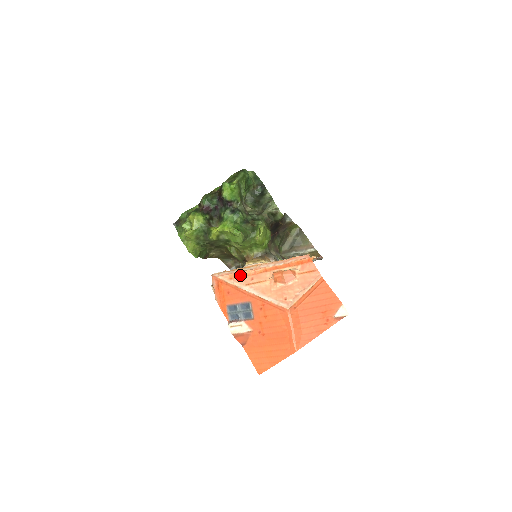
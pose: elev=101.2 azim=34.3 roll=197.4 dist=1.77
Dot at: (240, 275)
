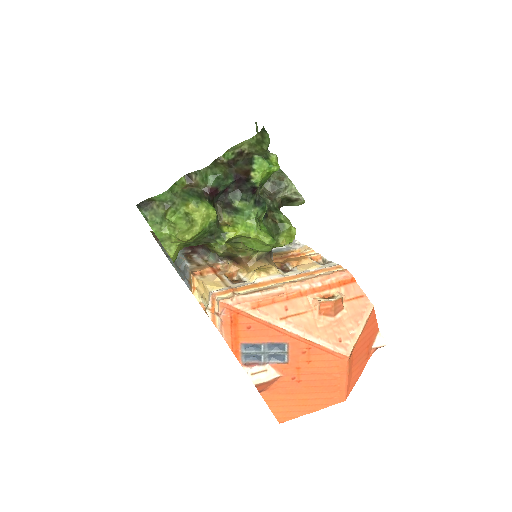
Dot at: (267, 302)
